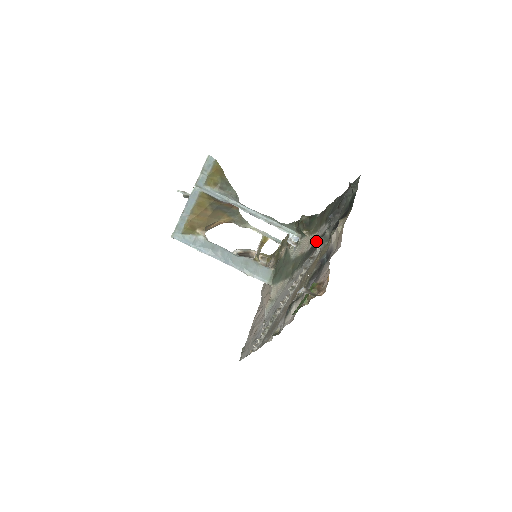
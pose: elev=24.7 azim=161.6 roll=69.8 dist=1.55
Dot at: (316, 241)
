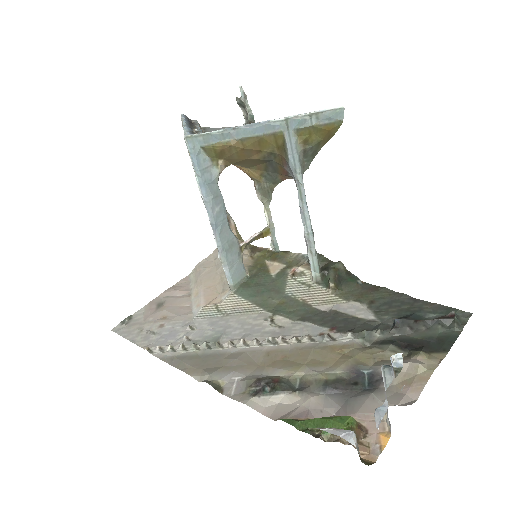
Dot at: (344, 316)
